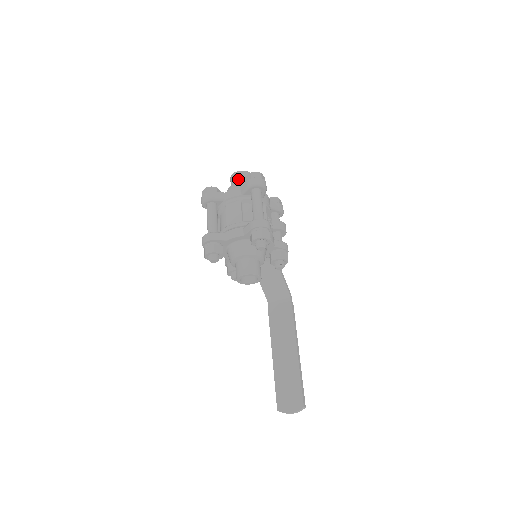
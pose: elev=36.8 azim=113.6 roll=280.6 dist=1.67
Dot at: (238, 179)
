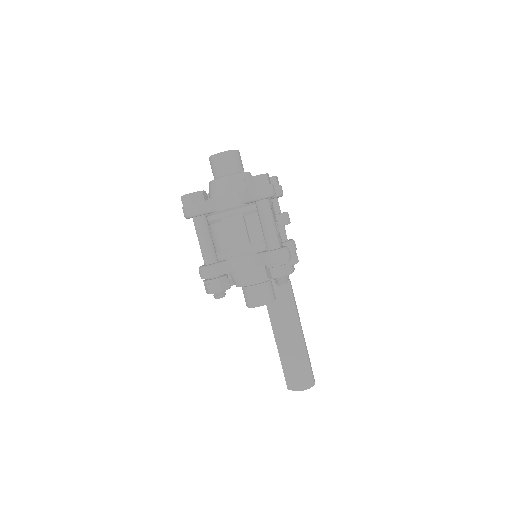
Dot at: (225, 166)
